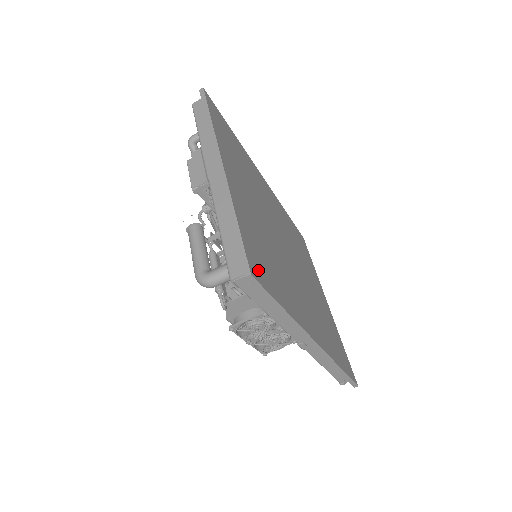
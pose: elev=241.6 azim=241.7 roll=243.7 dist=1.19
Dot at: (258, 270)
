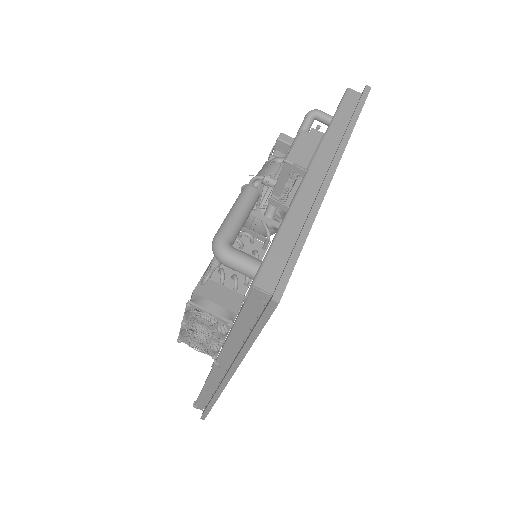
Dot at: occluded
